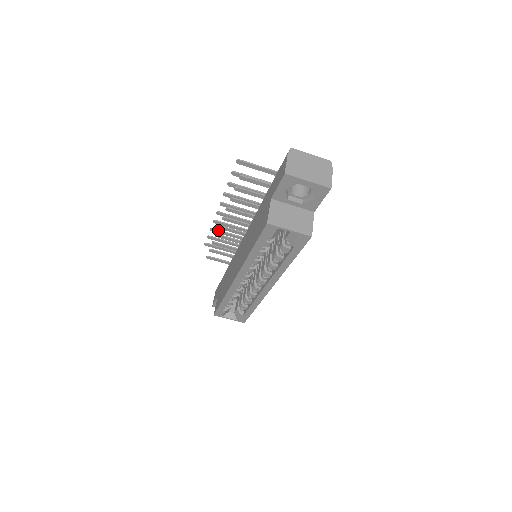
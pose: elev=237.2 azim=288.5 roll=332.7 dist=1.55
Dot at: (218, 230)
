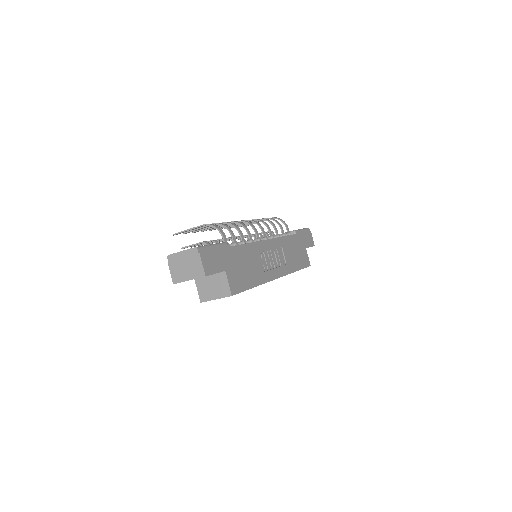
Dot at: occluded
